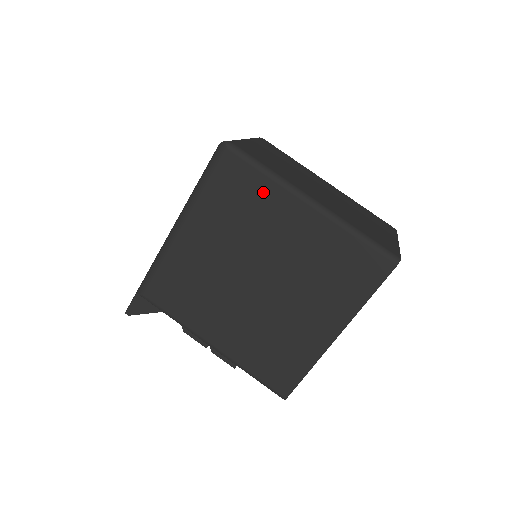
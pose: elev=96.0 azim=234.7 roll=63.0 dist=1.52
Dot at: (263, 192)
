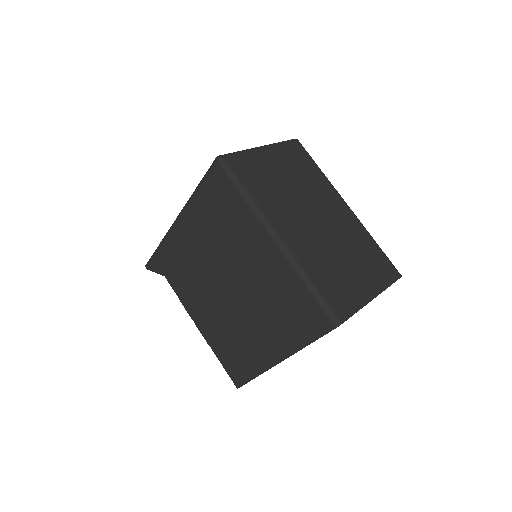
Dot at: (240, 214)
